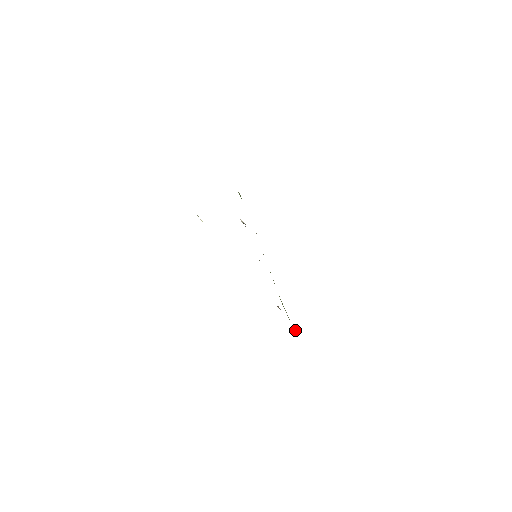
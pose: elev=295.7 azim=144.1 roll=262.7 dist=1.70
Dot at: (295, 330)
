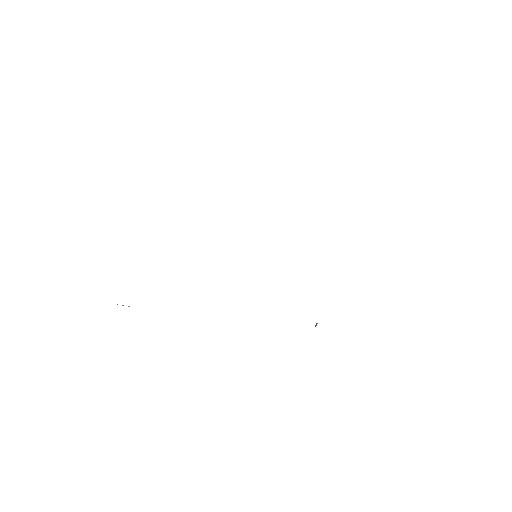
Dot at: occluded
